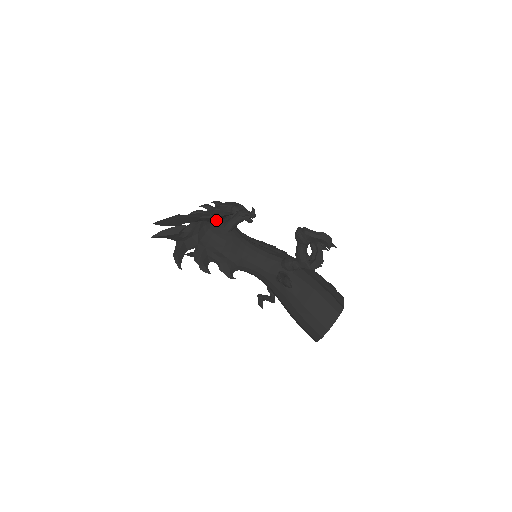
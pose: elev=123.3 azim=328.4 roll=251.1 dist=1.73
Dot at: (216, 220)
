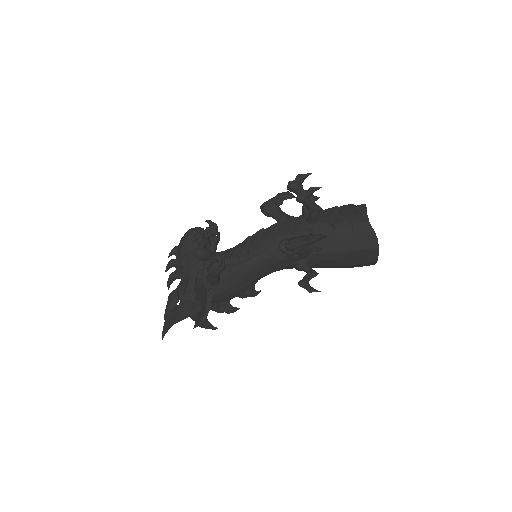
Dot at: occluded
